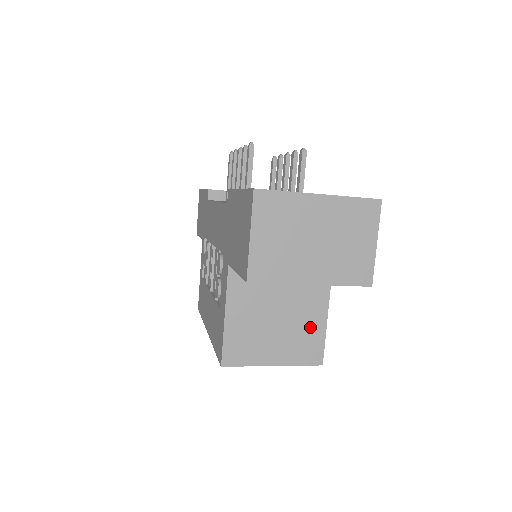
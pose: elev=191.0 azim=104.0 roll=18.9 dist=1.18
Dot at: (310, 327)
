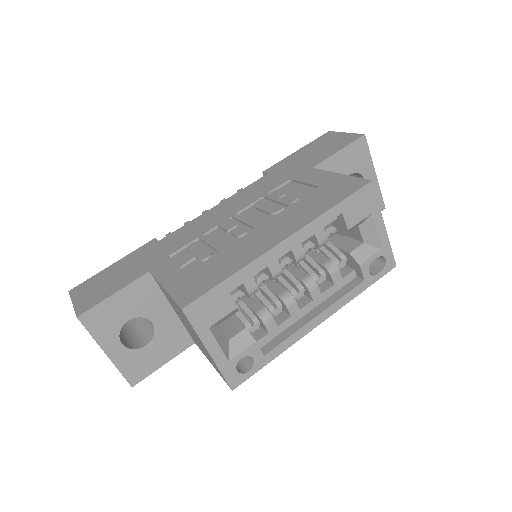
Dot at: occluded
